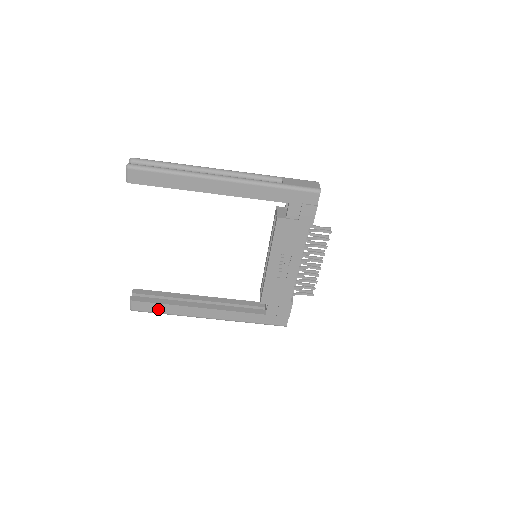
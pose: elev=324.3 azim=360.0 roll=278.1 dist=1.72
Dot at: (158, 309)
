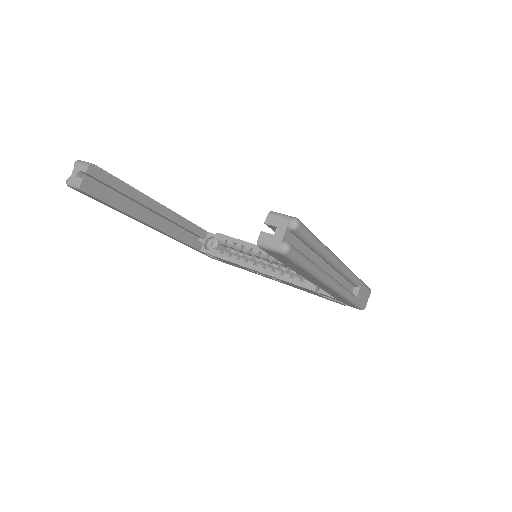
Dot at: (104, 203)
